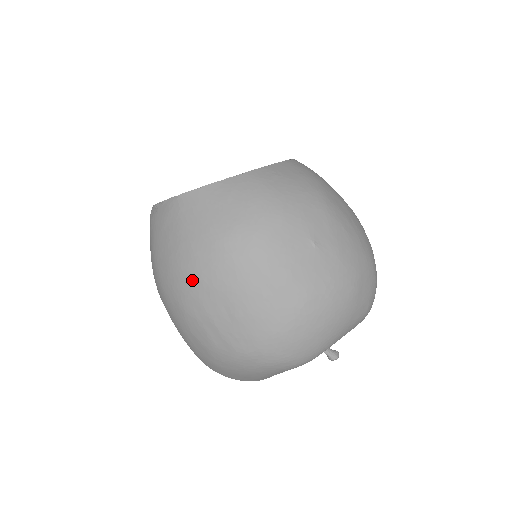
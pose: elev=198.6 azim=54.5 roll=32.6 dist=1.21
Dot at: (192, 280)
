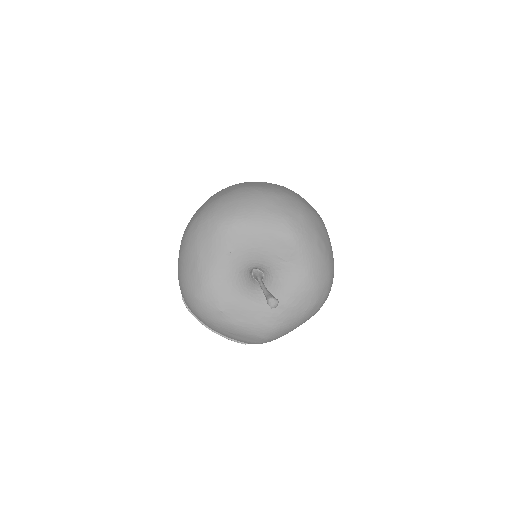
Dot at: occluded
